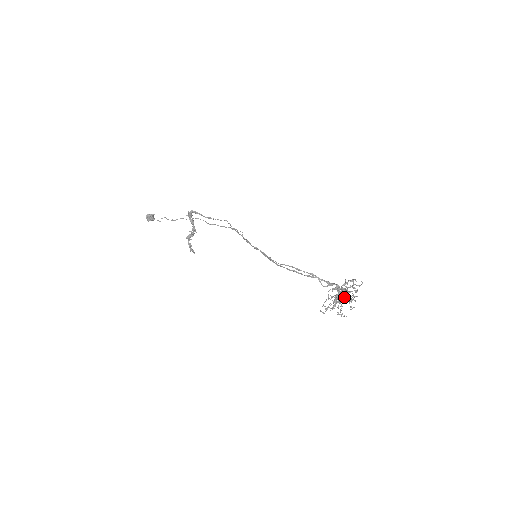
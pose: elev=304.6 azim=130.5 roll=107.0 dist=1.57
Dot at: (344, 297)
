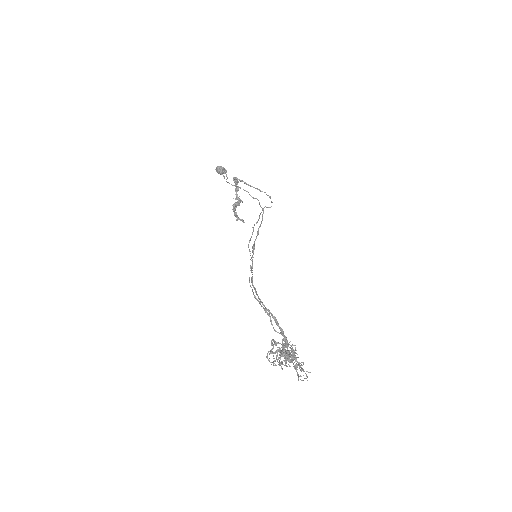
Dot at: occluded
